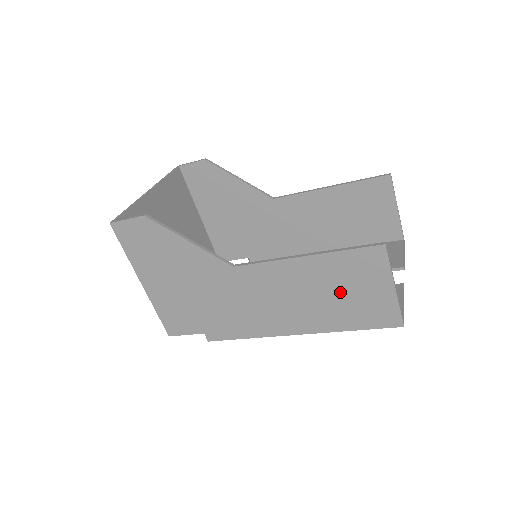
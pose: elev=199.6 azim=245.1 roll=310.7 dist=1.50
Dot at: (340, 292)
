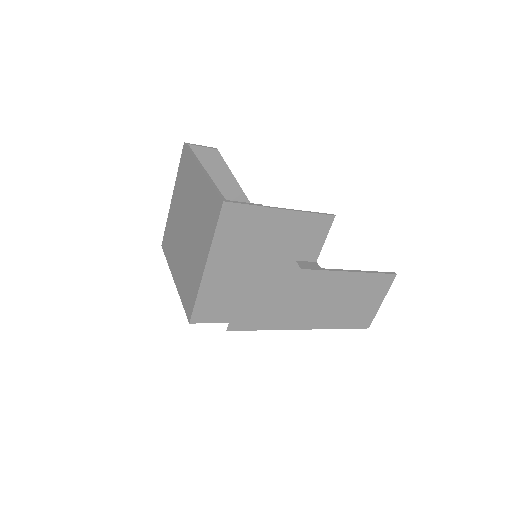
Dot at: (353, 301)
